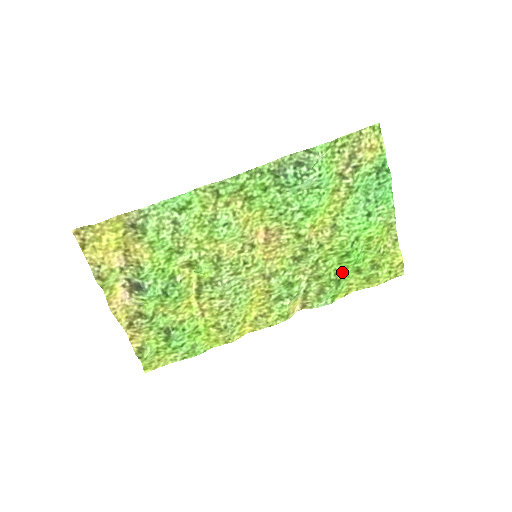
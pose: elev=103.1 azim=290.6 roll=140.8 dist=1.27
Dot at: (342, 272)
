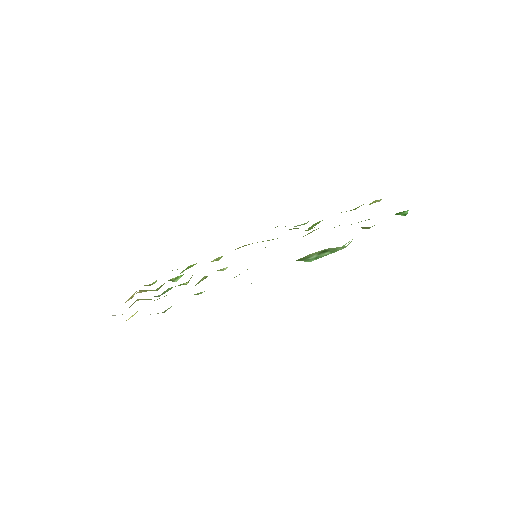
Dot at: occluded
